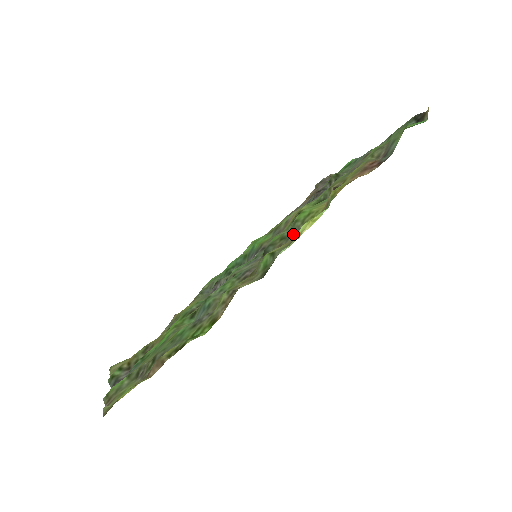
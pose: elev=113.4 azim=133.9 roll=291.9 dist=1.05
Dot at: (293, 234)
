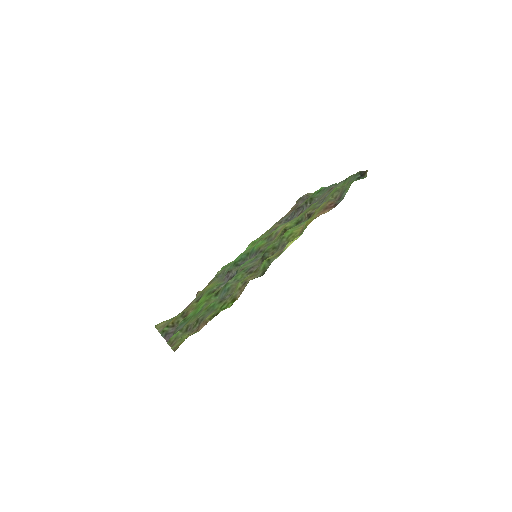
Dot at: (281, 246)
